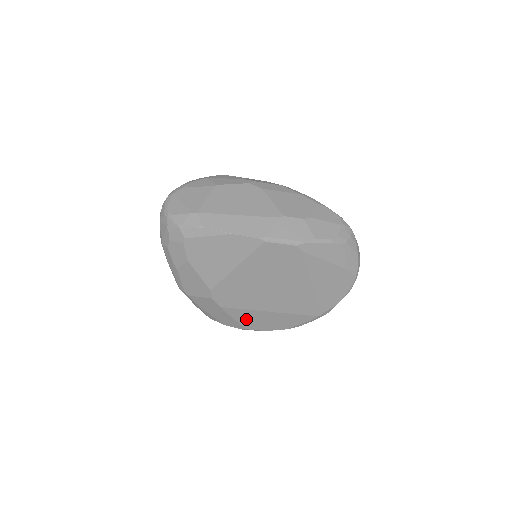
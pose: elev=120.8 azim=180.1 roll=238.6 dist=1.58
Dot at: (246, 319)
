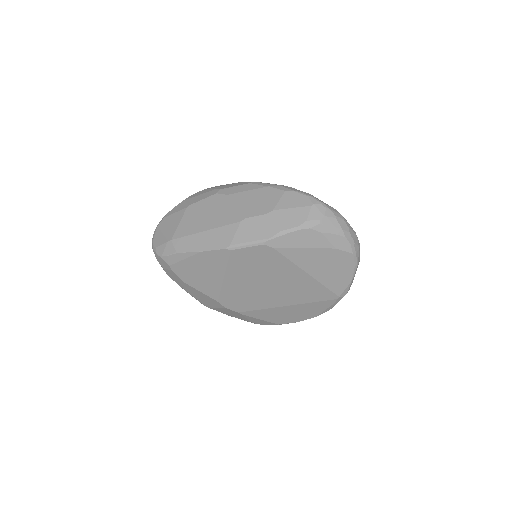
Dot at: (270, 317)
